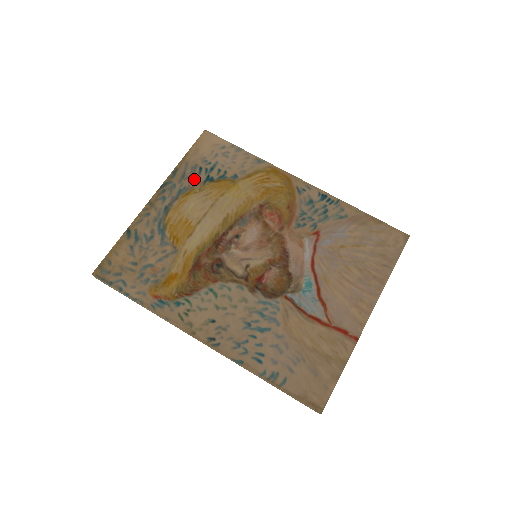
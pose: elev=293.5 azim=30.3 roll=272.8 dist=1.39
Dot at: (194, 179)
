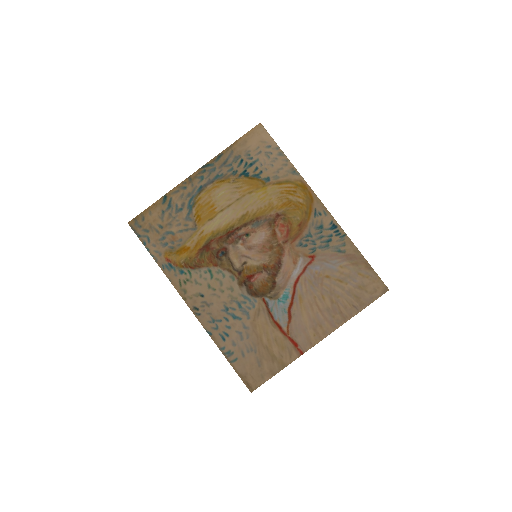
Dot at: (233, 169)
